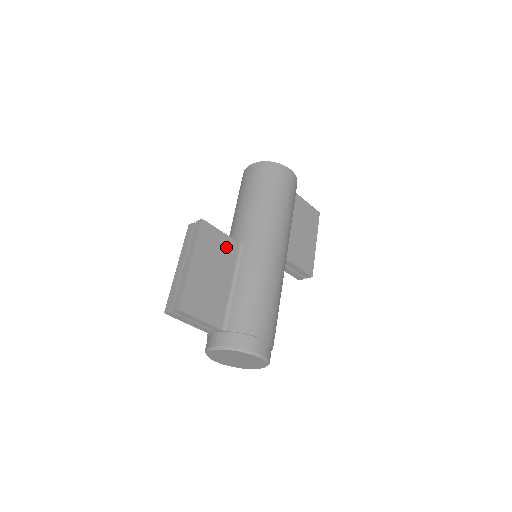
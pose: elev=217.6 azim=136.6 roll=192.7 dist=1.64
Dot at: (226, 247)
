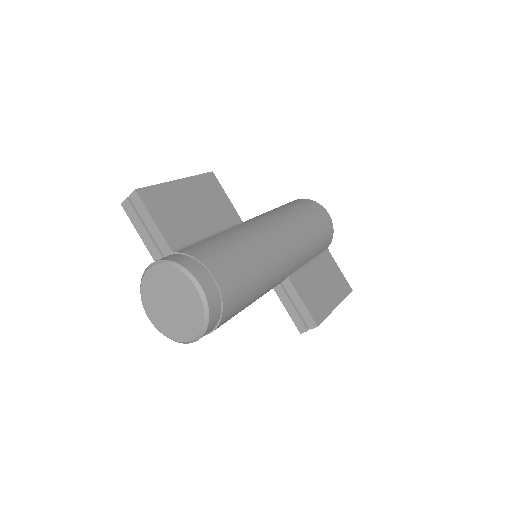
Dot at: (224, 208)
